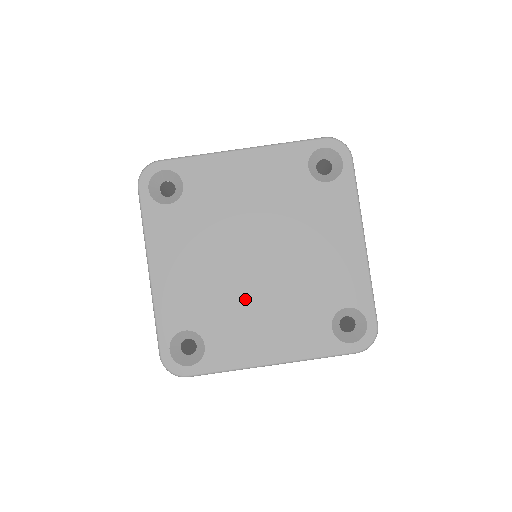
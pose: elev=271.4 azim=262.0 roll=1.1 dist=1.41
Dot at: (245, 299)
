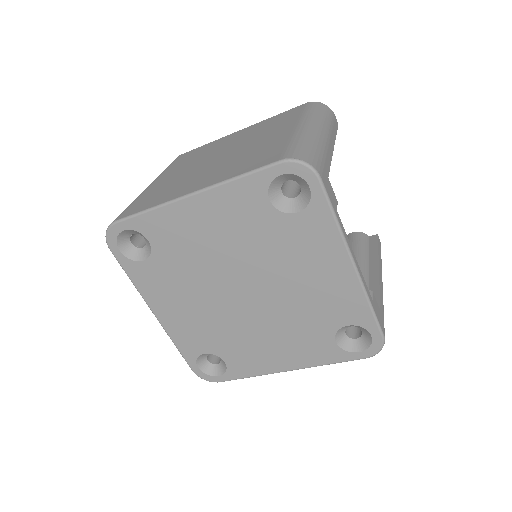
Dot at: (246, 328)
